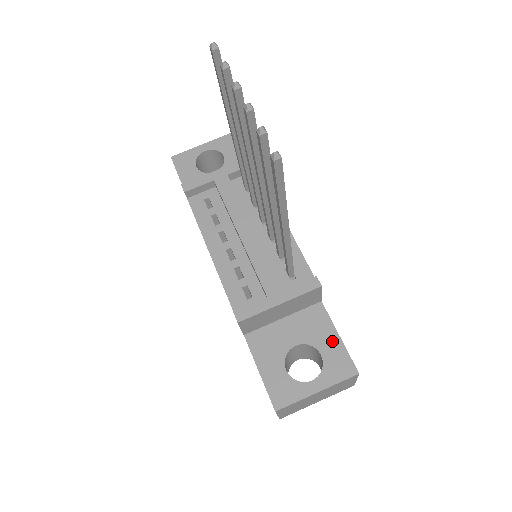
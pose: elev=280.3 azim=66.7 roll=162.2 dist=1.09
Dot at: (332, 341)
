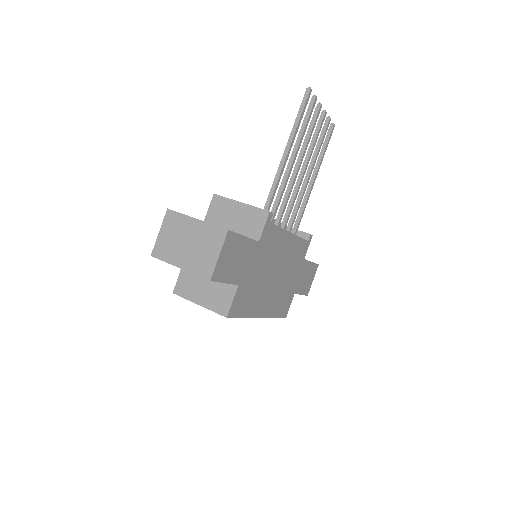
Dot at: occluded
